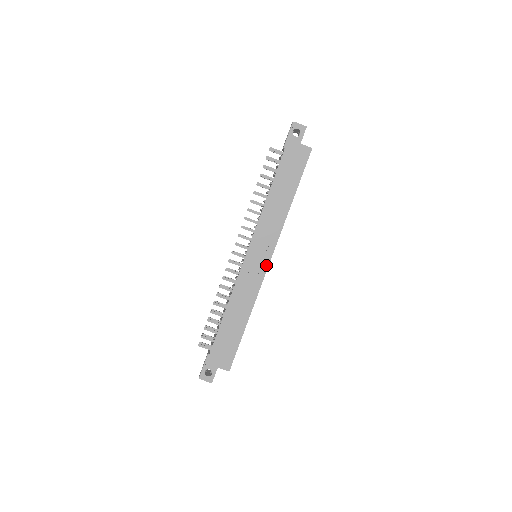
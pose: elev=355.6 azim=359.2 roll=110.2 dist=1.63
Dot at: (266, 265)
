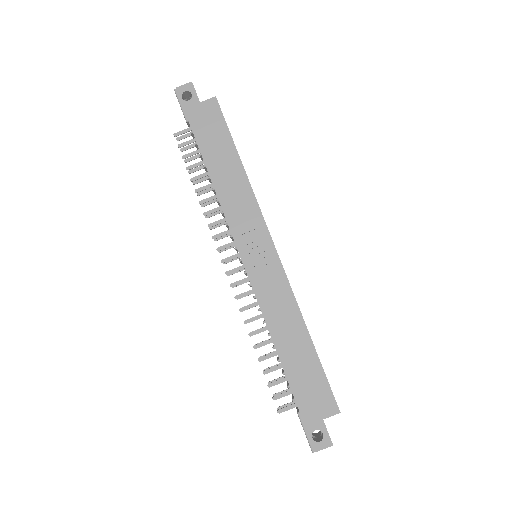
Dot at: (274, 254)
